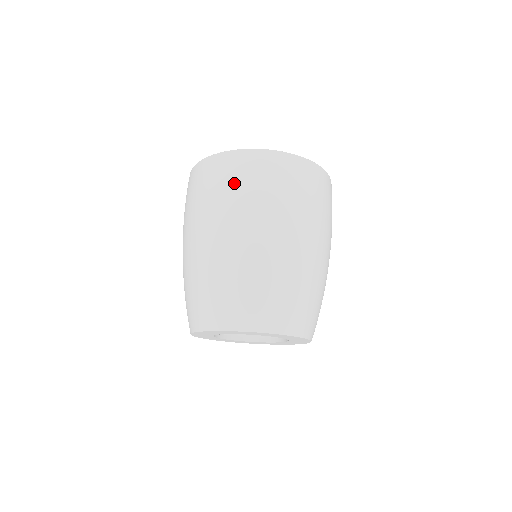
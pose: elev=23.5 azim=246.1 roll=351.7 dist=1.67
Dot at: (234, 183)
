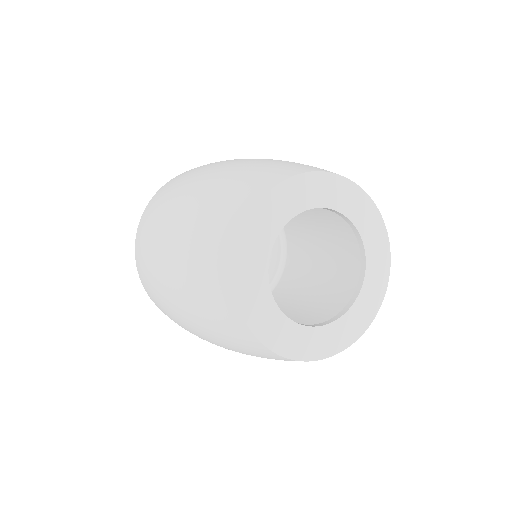
Dot at: occluded
